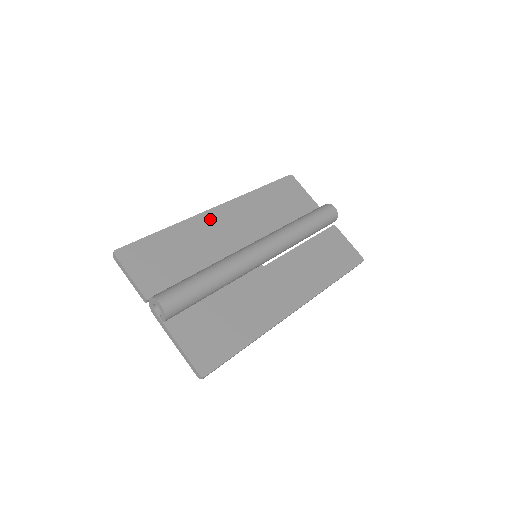
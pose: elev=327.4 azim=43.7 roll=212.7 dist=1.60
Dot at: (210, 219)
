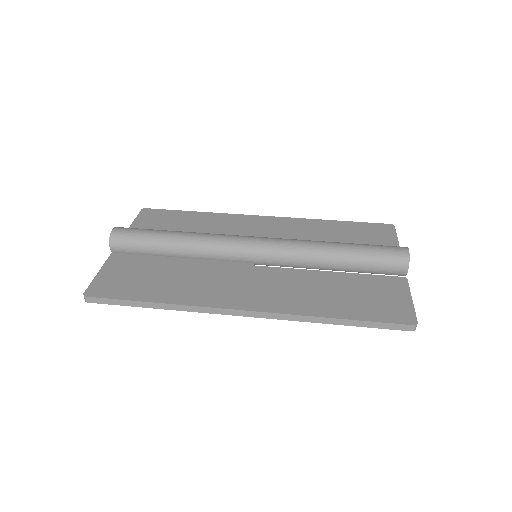
Dot at: (246, 220)
